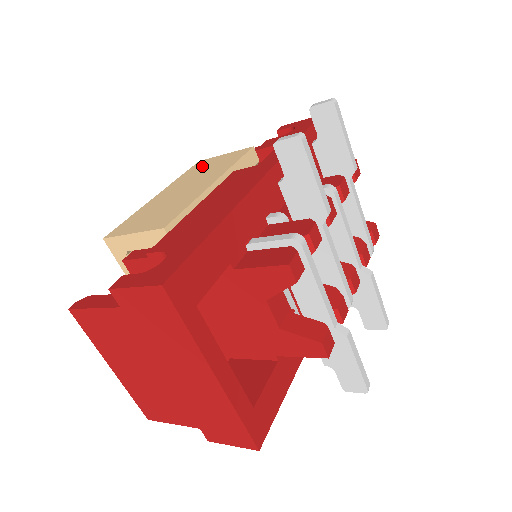
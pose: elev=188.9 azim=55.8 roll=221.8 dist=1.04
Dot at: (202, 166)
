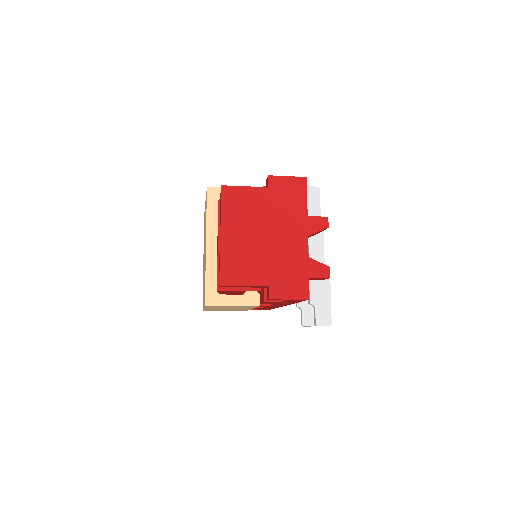
Dot at: occluded
